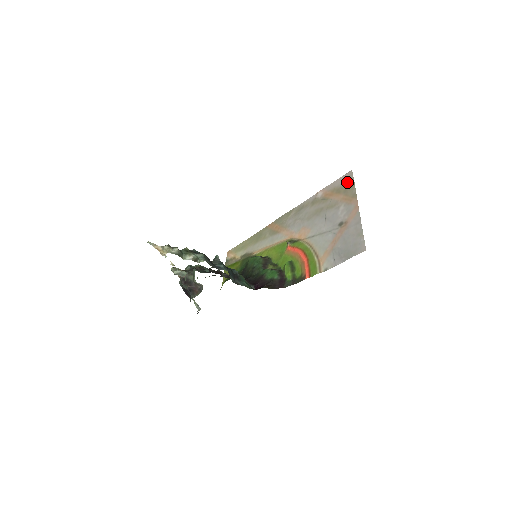
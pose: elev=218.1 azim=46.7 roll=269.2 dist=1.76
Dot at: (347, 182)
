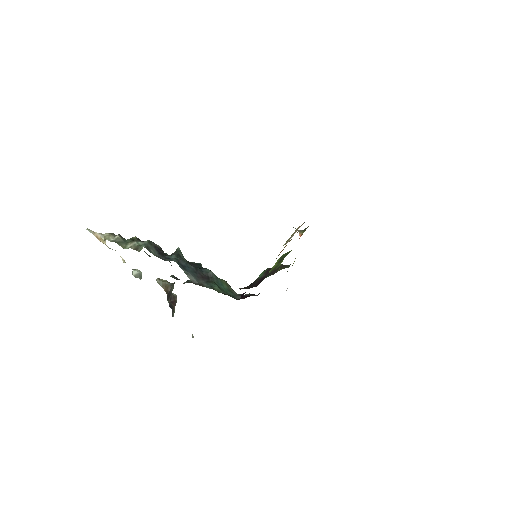
Dot at: occluded
